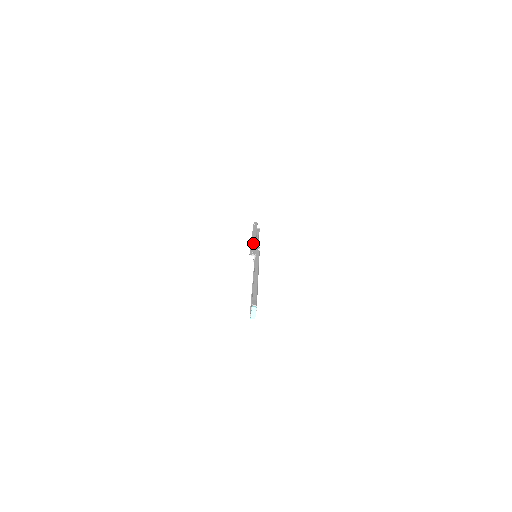
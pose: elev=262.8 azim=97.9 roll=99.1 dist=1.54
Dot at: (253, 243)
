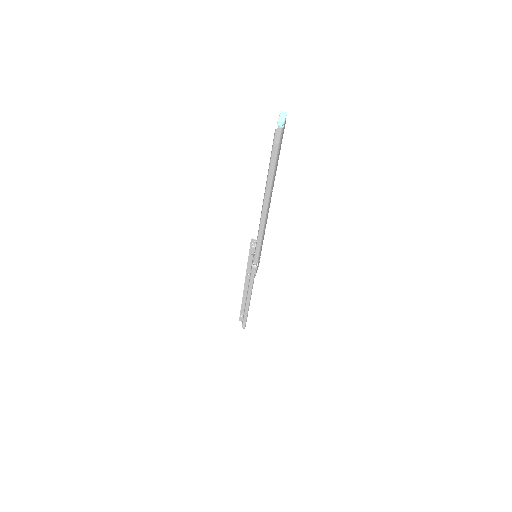
Dot at: (249, 268)
